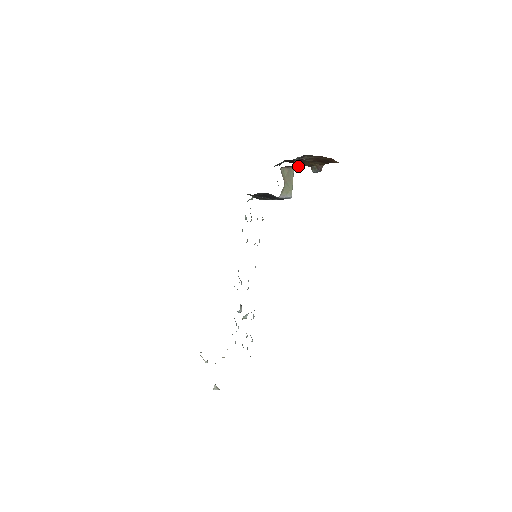
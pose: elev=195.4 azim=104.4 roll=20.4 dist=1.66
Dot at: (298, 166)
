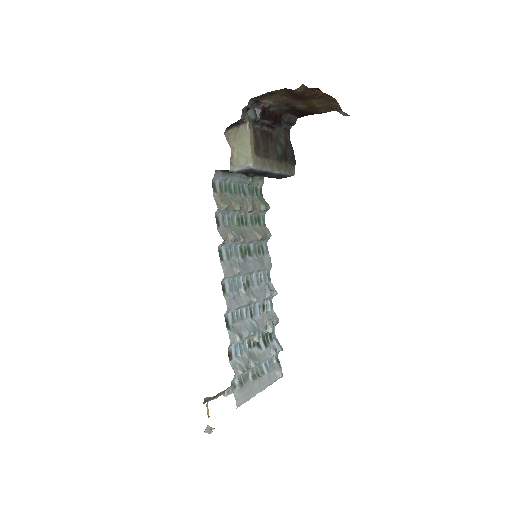
Dot at: (259, 119)
